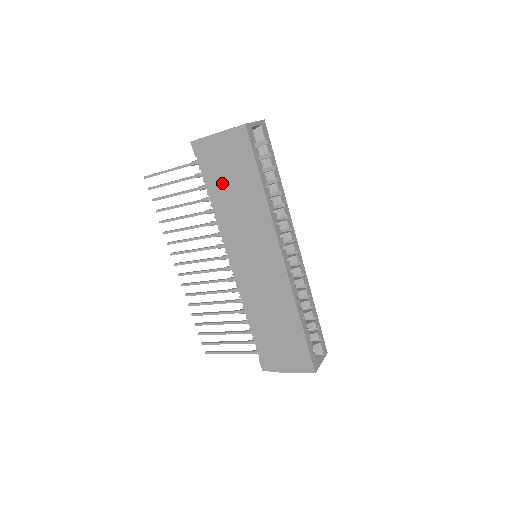
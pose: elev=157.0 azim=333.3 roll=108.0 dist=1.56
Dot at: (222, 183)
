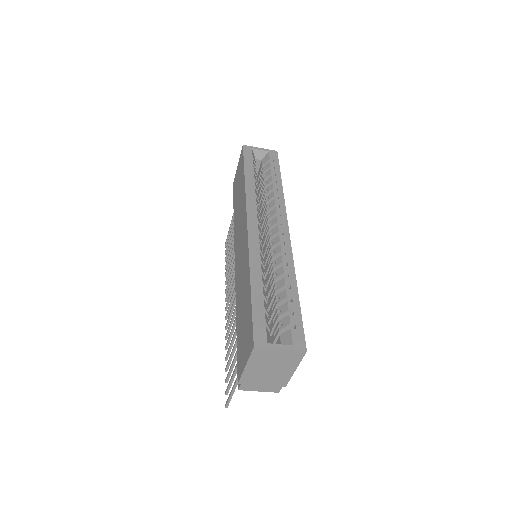
Dot at: (236, 201)
